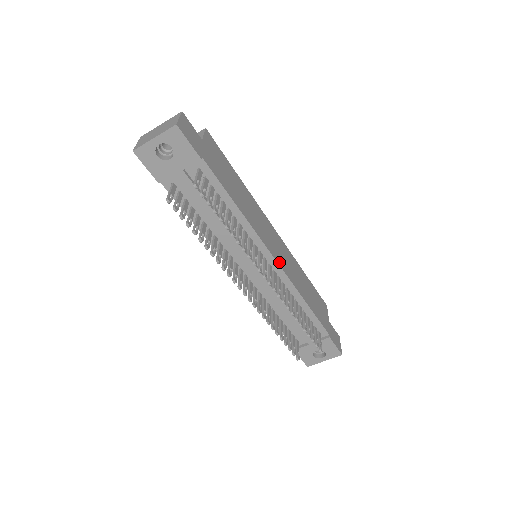
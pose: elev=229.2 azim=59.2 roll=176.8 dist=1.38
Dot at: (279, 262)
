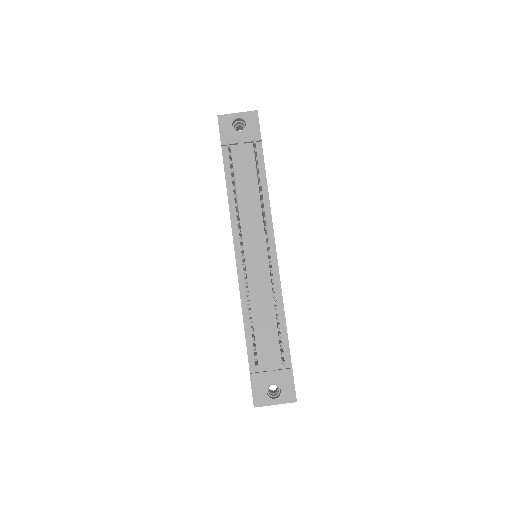
Dot at: (277, 259)
